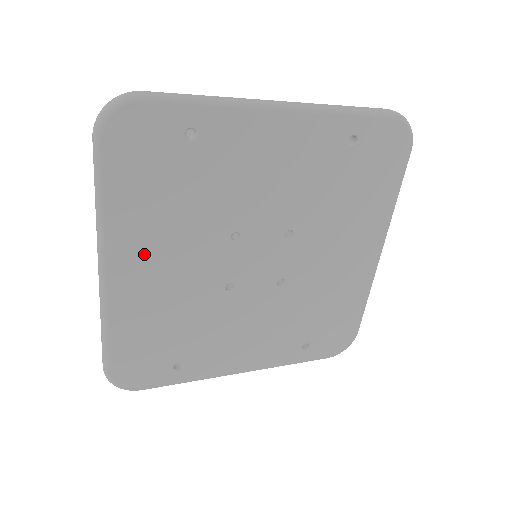
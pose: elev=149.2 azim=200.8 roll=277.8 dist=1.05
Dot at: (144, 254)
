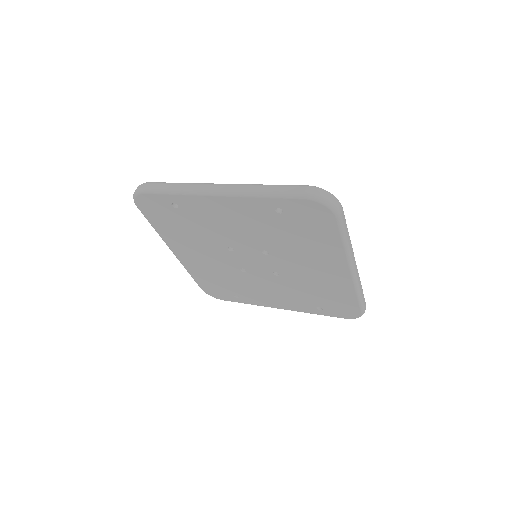
Dot at: (186, 249)
